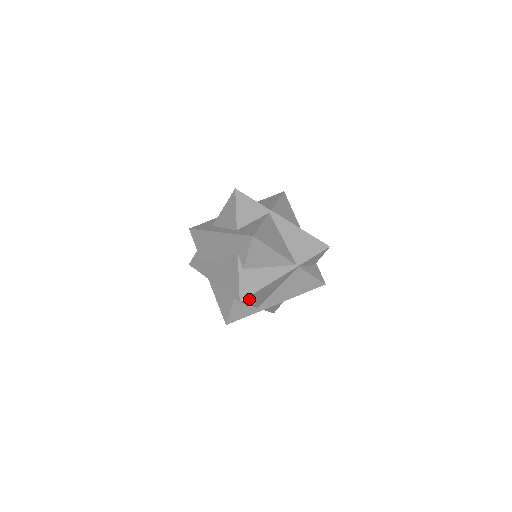
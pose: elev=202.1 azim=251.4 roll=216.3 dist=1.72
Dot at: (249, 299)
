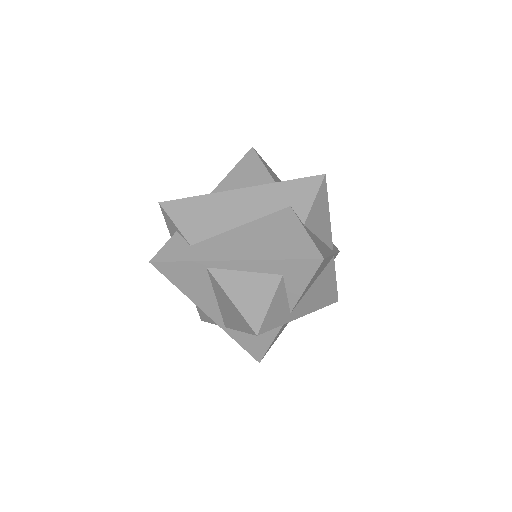
Dot at: occluded
